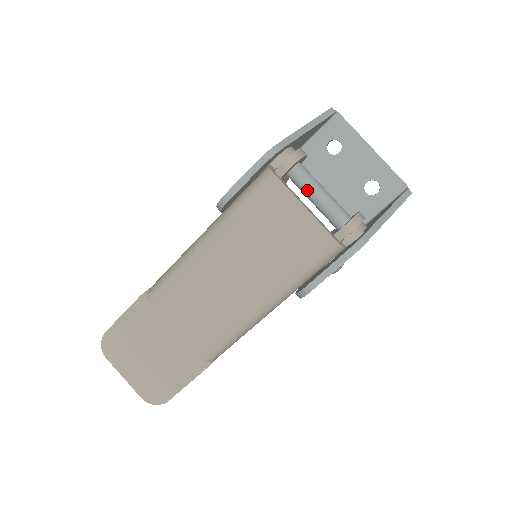
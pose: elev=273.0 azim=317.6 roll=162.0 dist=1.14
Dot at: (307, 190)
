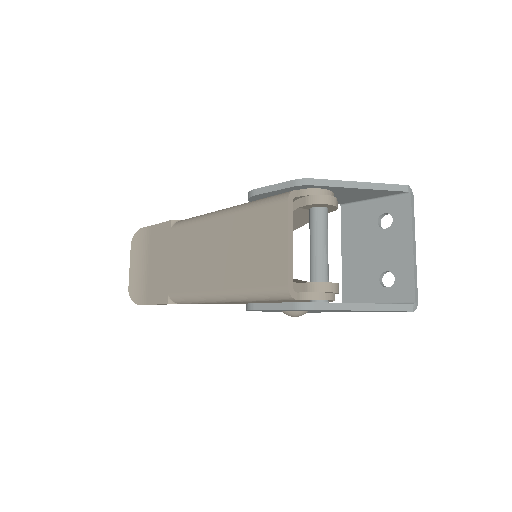
Dot at: (311, 233)
